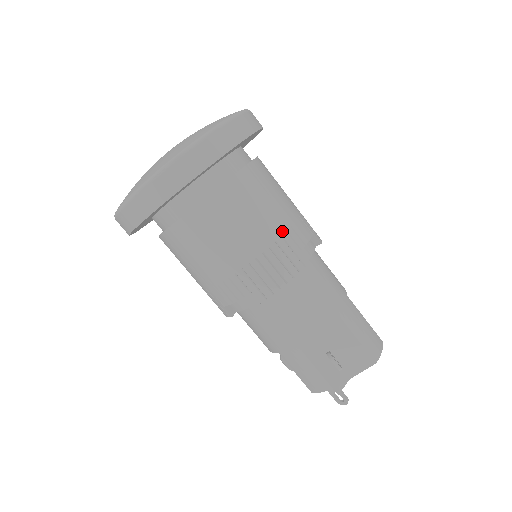
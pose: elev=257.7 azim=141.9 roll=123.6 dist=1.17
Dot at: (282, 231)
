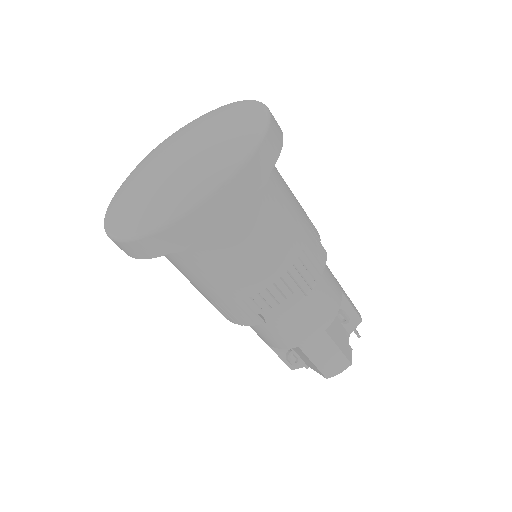
Dot at: (245, 296)
